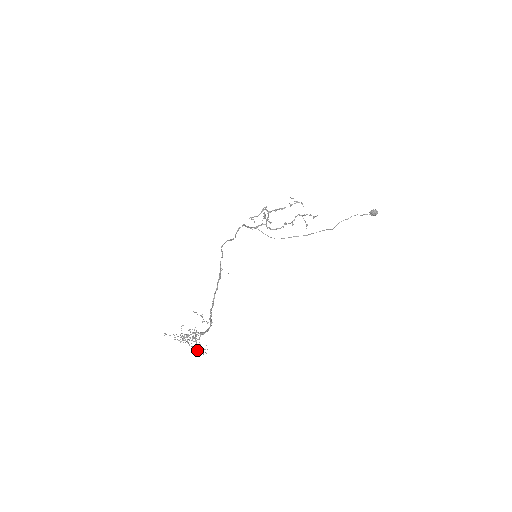
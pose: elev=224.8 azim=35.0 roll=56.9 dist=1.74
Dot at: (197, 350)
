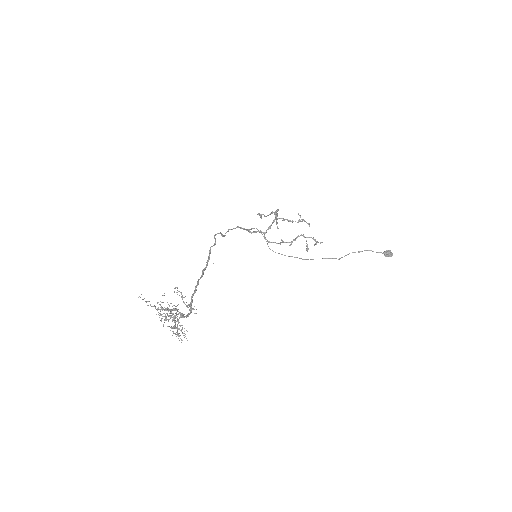
Dot at: occluded
